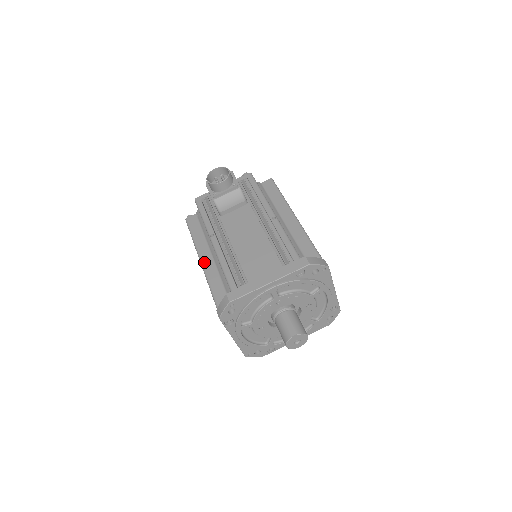
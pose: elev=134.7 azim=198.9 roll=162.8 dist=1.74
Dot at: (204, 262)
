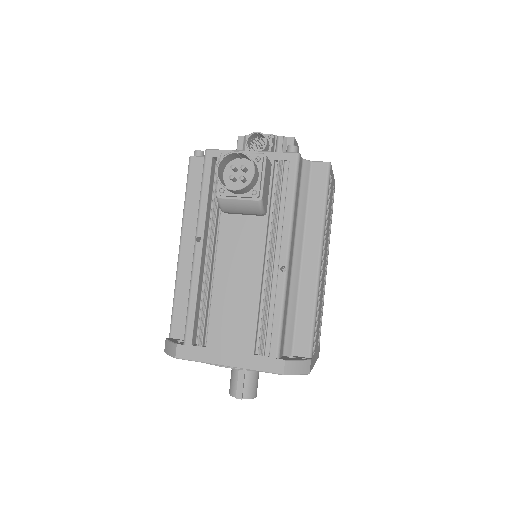
Dot at: (182, 252)
